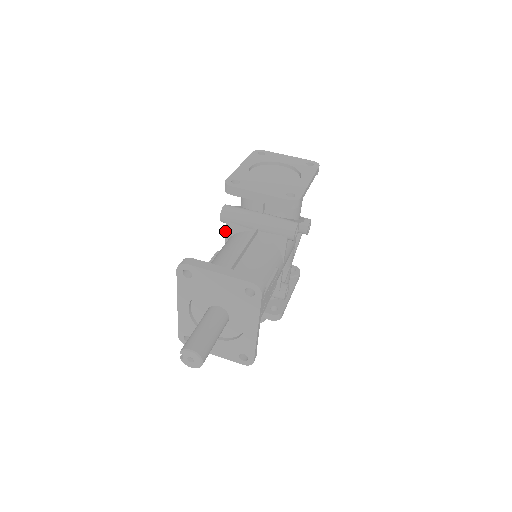
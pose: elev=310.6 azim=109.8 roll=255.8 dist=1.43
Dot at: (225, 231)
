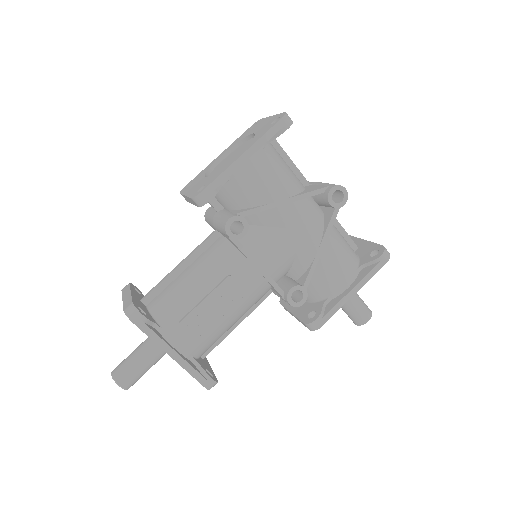
Dot at: occluded
